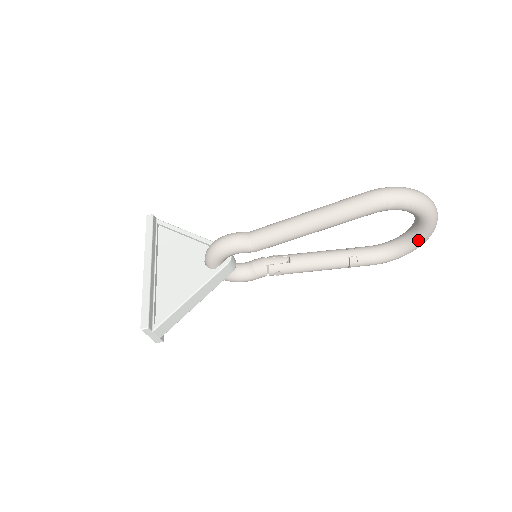
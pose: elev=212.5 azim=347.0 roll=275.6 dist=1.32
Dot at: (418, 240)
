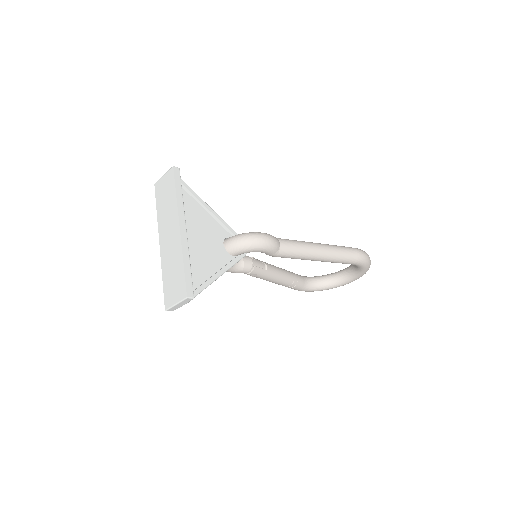
Dot at: (335, 286)
